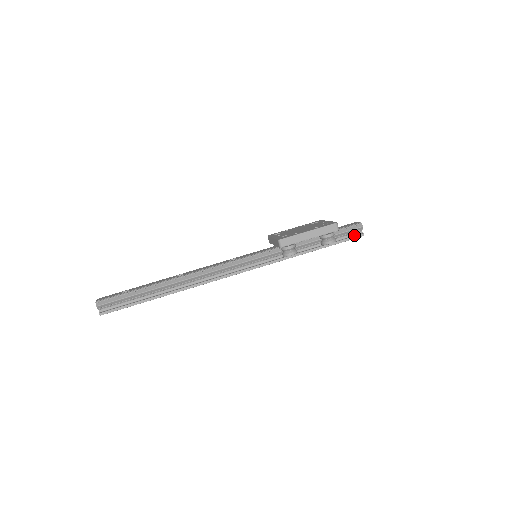
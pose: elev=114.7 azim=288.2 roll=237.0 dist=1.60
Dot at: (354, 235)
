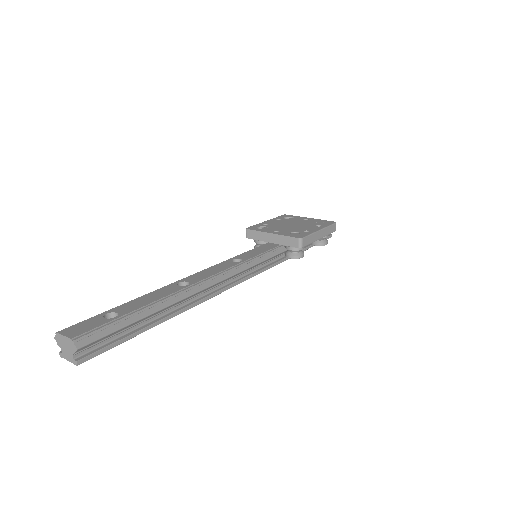
Dot at: occluded
